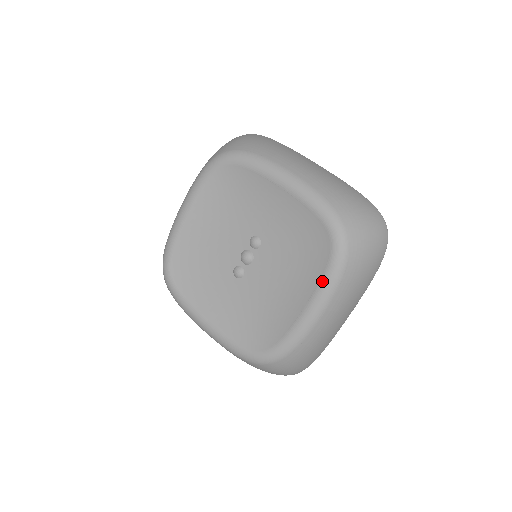
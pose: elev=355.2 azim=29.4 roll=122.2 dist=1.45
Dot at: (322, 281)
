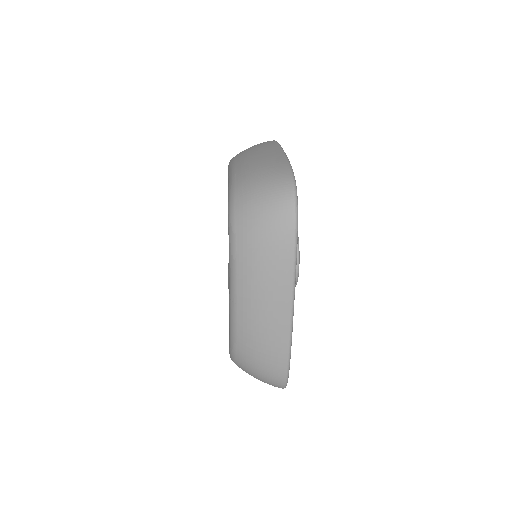
Dot at: (229, 263)
